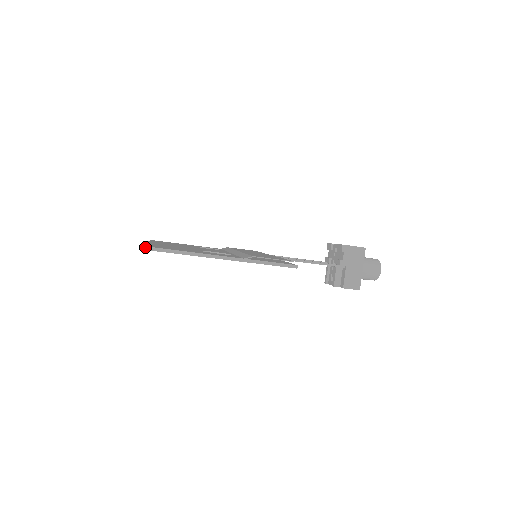
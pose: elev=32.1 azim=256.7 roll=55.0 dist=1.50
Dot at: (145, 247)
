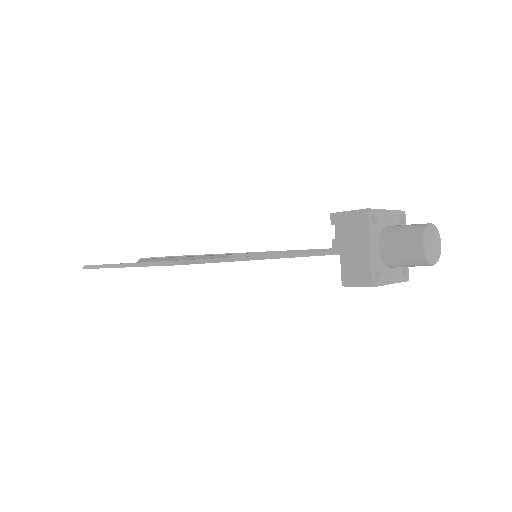
Dot at: (85, 266)
